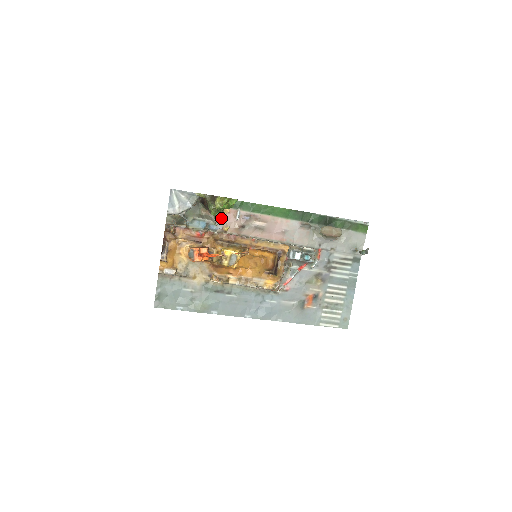
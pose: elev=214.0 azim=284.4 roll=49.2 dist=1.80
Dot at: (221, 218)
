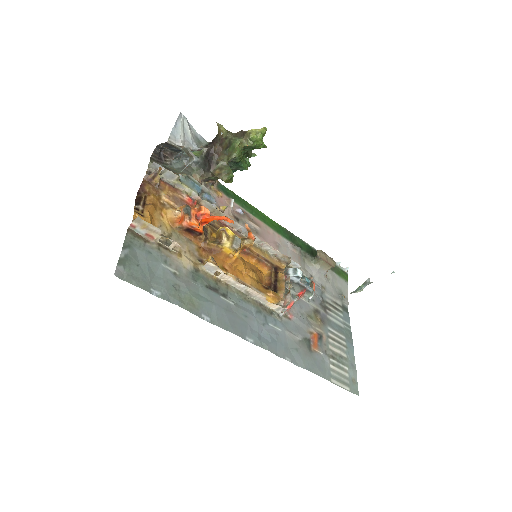
Dot at: (230, 179)
